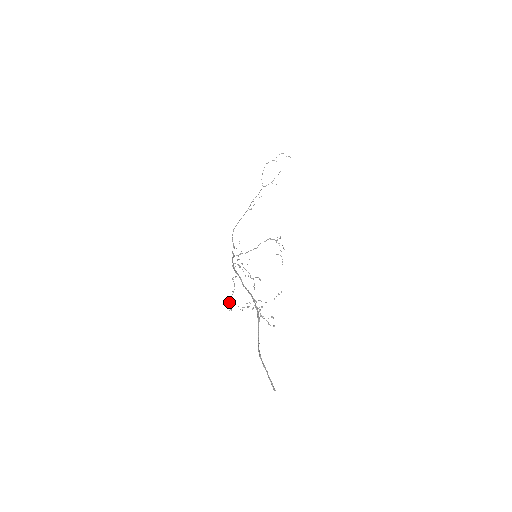
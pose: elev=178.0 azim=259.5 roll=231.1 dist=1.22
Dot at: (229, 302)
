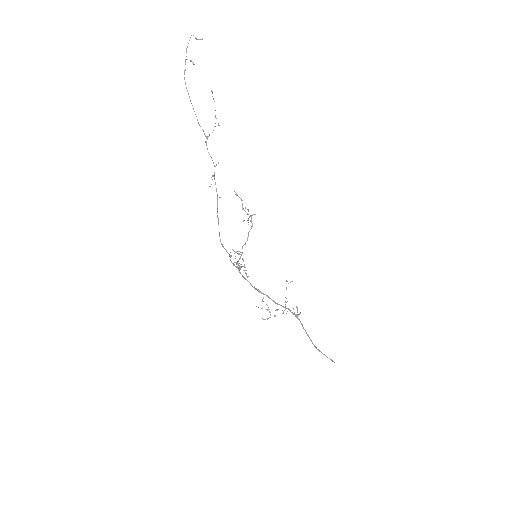
Dot at: occluded
